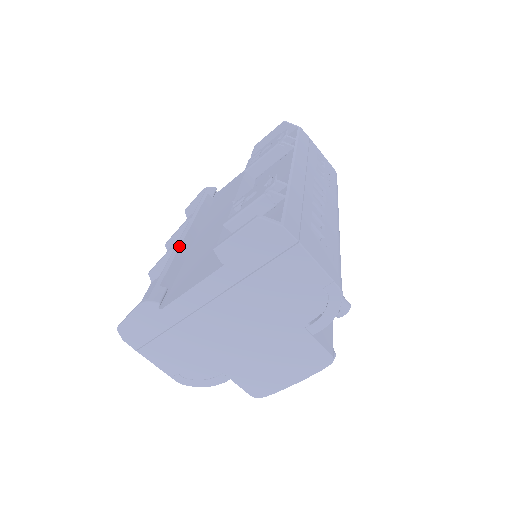
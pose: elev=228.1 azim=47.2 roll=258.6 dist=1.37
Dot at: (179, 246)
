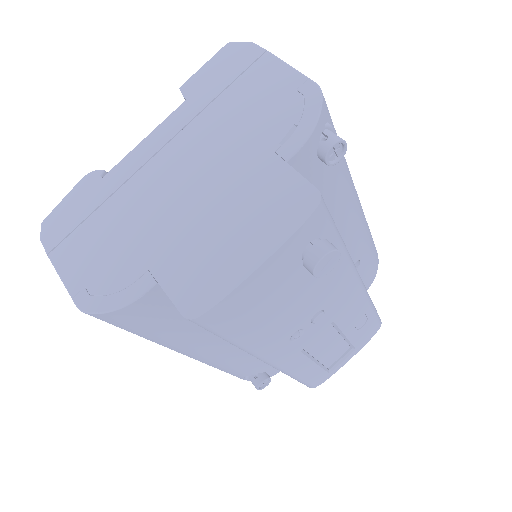
Dot at: occluded
